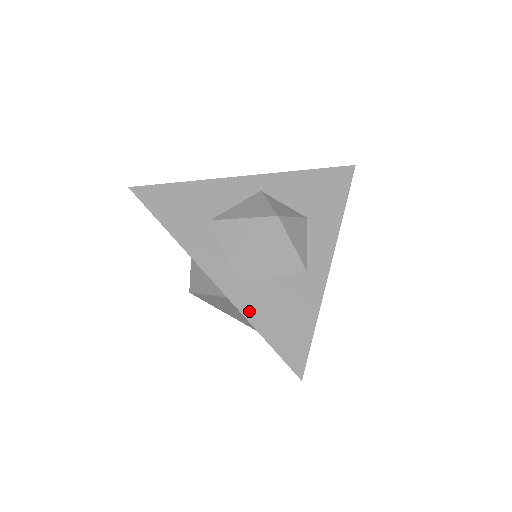
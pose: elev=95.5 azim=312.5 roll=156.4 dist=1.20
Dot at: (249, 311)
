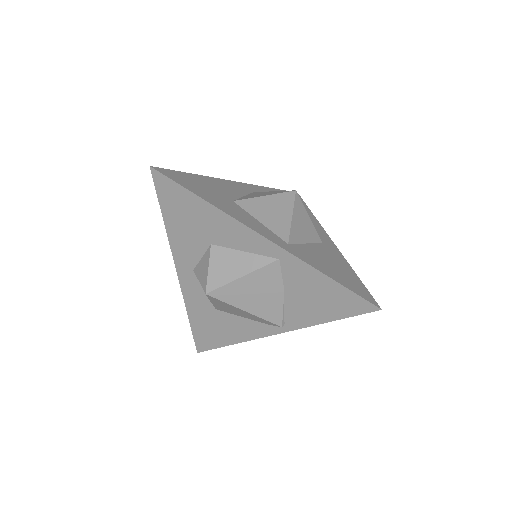
Dot at: (309, 262)
